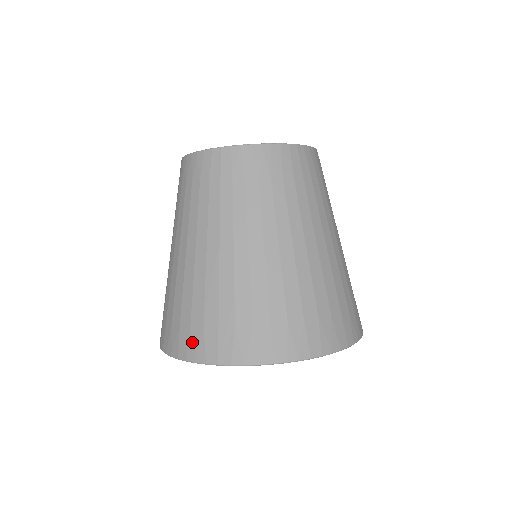
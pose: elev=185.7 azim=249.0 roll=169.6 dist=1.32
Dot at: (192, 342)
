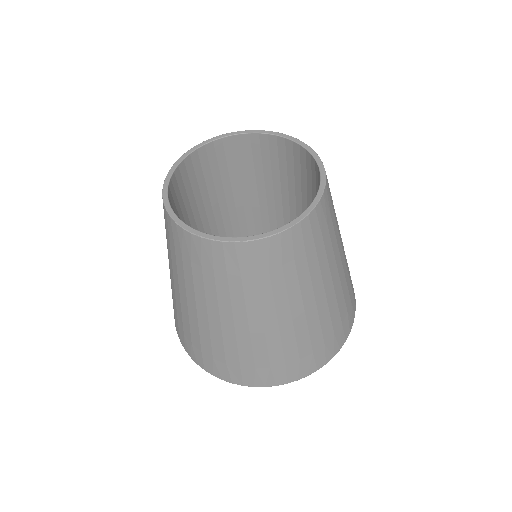
Dot at: (217, 369)
